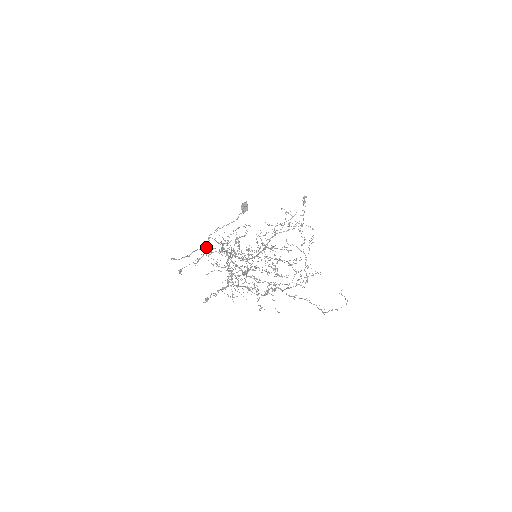
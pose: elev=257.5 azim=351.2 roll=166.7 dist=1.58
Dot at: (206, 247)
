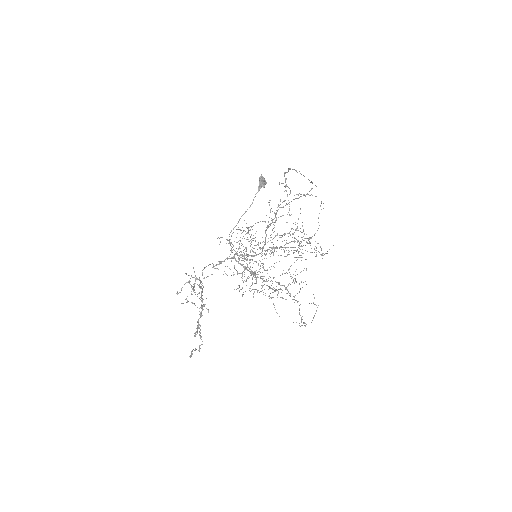
Dot at: (193, 277)
